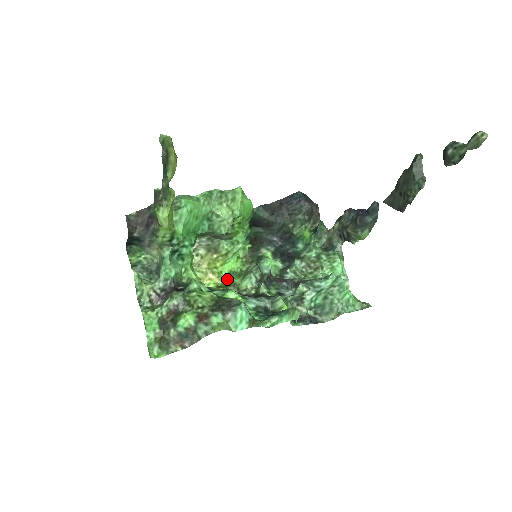
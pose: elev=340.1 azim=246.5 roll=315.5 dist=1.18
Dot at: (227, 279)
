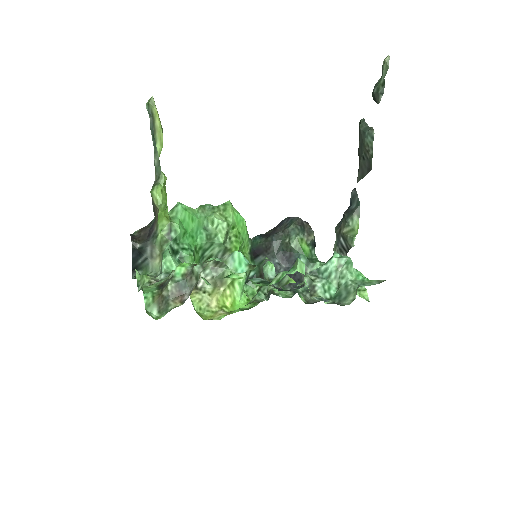
Dot at: (238, 311)
